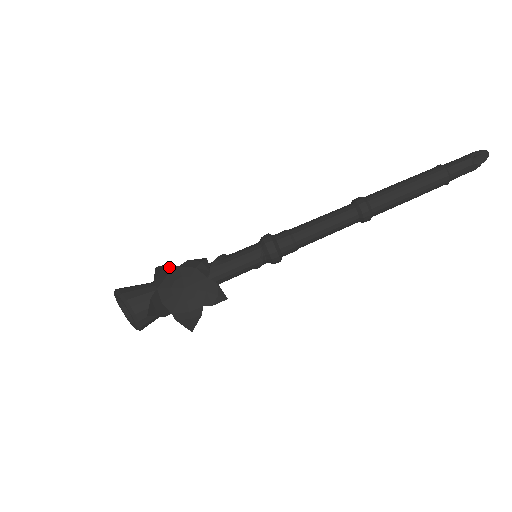
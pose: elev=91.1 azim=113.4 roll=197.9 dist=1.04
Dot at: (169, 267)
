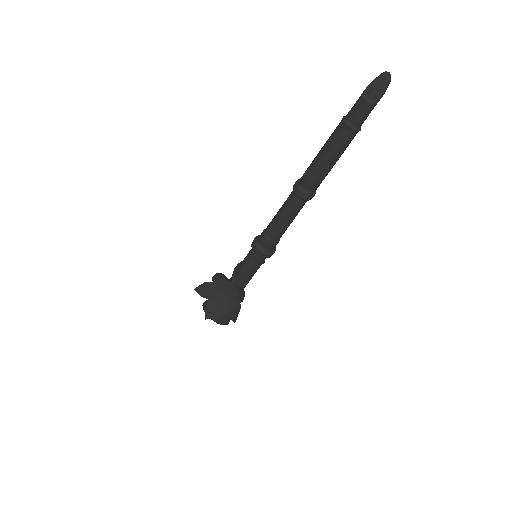
Dot at: (206, 285)
